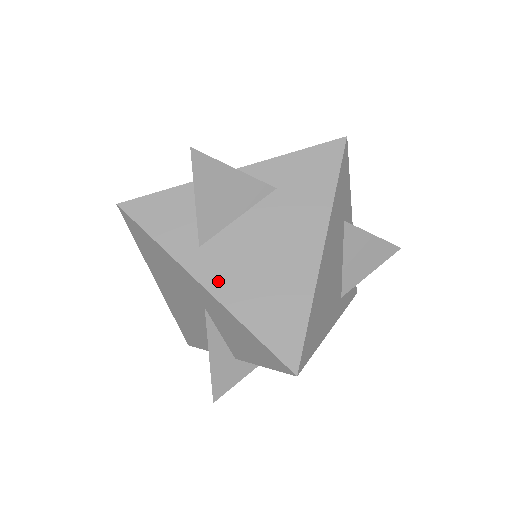
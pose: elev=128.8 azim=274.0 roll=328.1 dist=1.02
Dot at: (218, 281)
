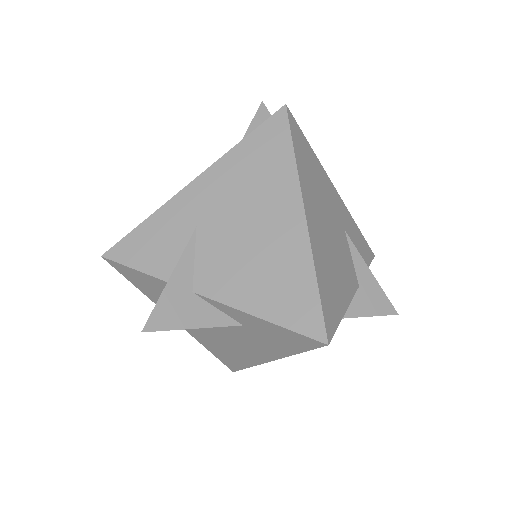
Dot at: occluded
